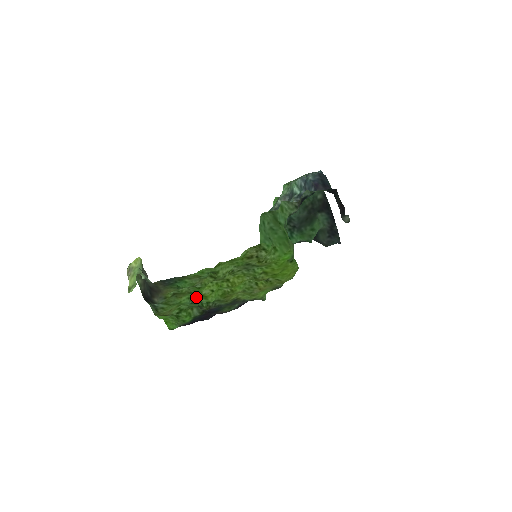
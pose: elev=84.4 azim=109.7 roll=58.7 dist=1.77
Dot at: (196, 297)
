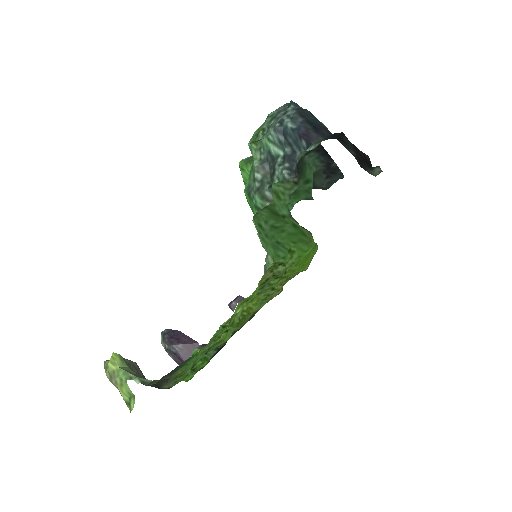
Dot at: (210, 348)
